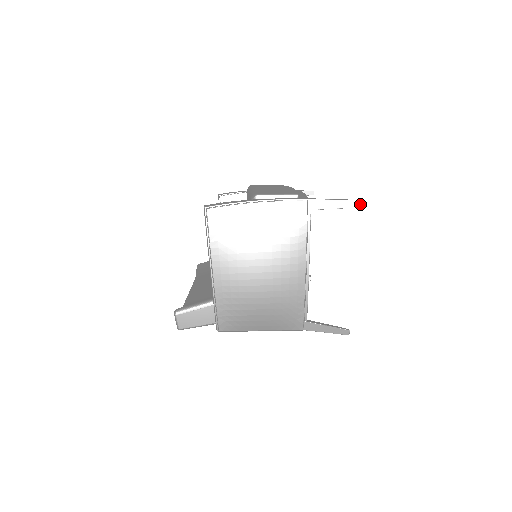
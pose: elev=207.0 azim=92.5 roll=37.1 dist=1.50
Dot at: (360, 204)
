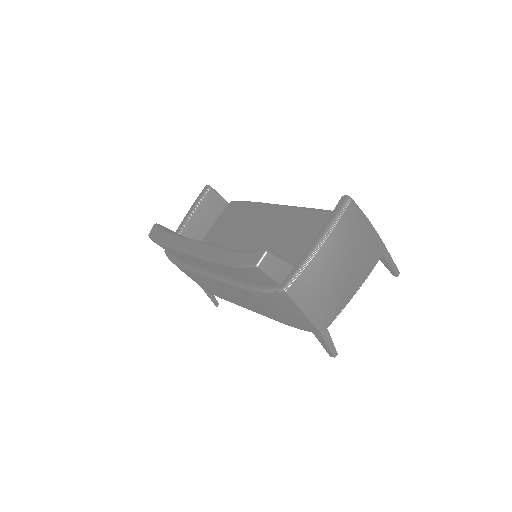
Dot at: (398, 274)
